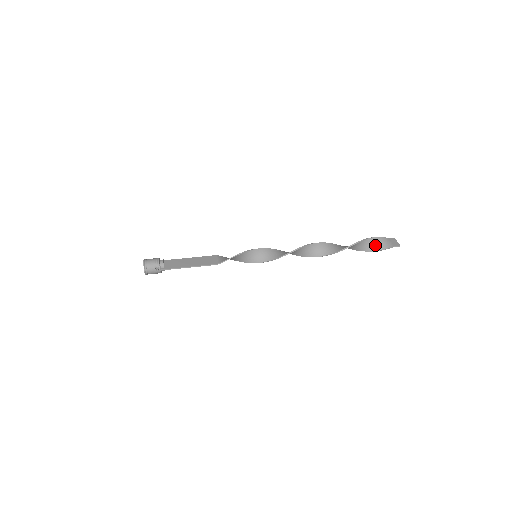
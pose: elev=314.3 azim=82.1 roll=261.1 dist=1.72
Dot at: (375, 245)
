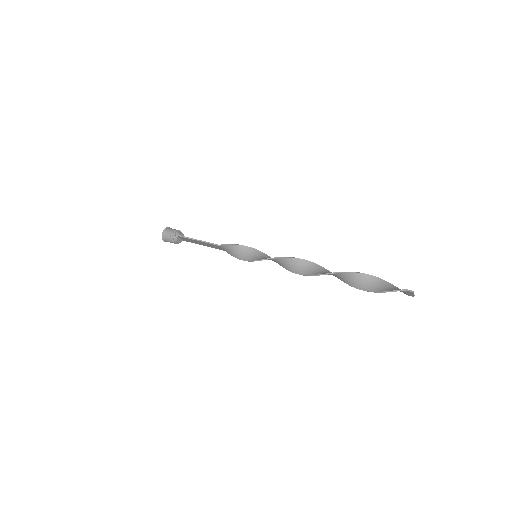
Dot at: (384, 287)
